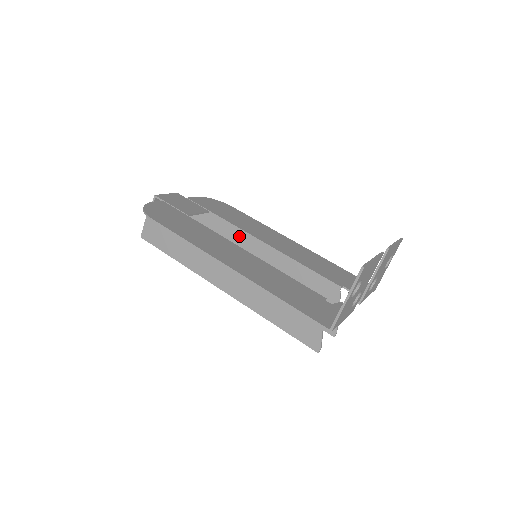
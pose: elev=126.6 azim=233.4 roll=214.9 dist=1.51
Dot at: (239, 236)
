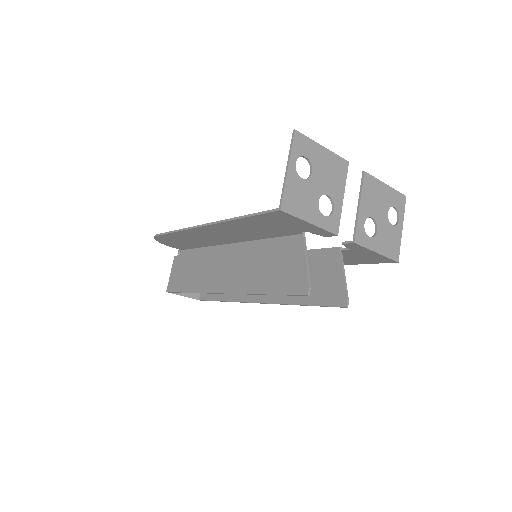
Dot at: occluded
